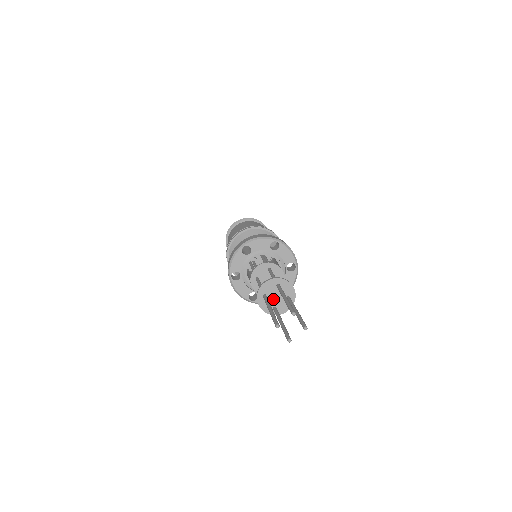
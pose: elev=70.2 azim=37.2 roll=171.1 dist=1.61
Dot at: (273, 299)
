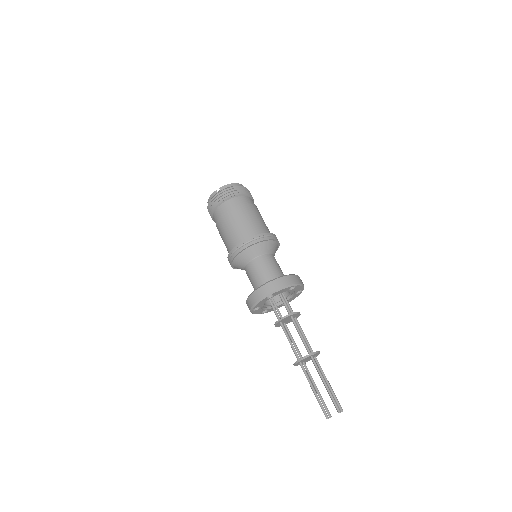
Dot at: occluded
